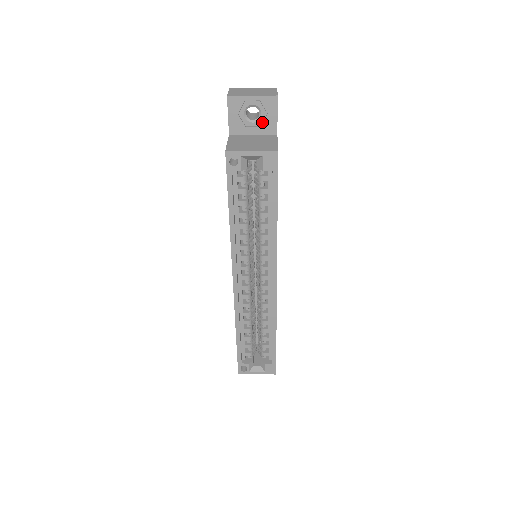
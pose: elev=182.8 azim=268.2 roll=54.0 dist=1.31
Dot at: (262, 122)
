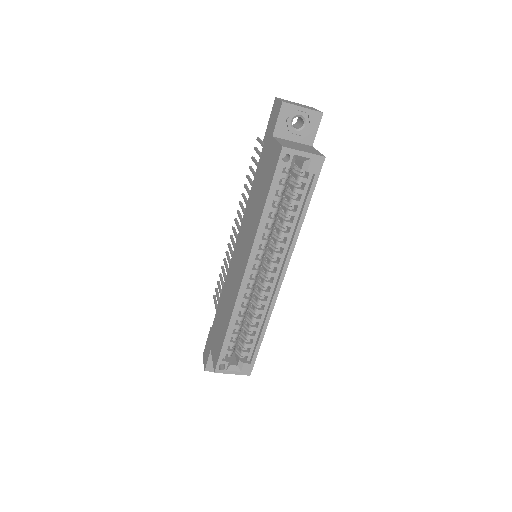
Dot at: (303, 132)
